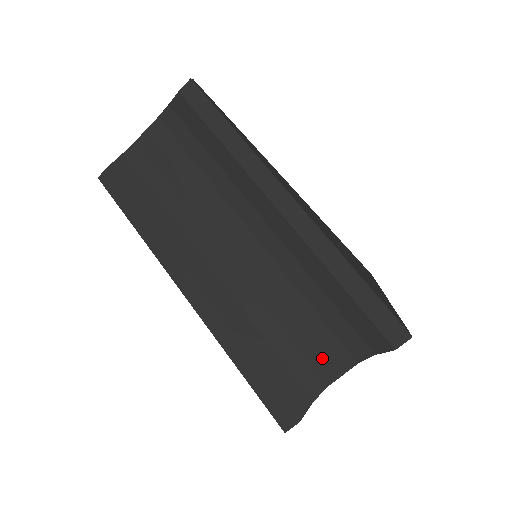
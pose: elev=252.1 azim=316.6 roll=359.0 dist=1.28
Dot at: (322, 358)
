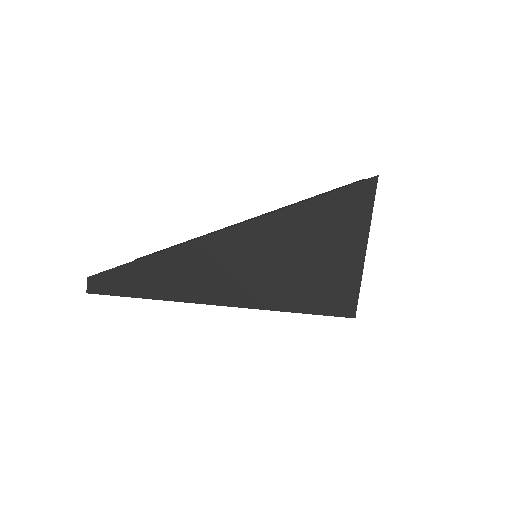
Dot at: occluded
